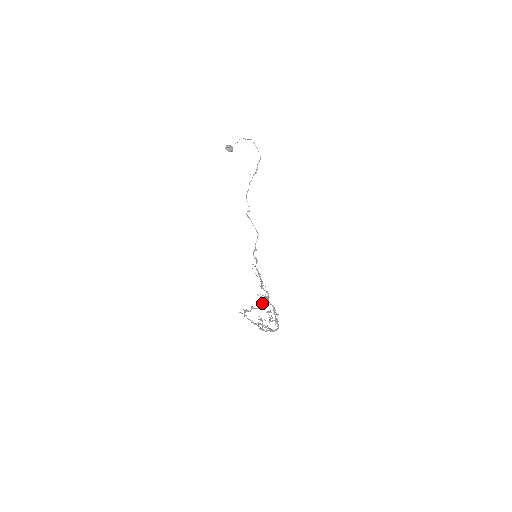
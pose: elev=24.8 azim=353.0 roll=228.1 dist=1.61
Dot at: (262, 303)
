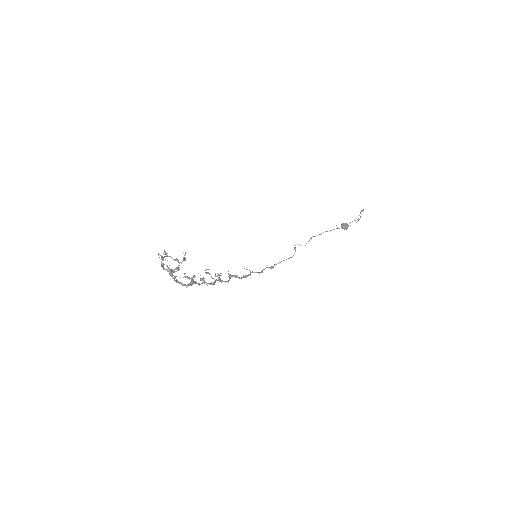
Dot at: (205, 272)
